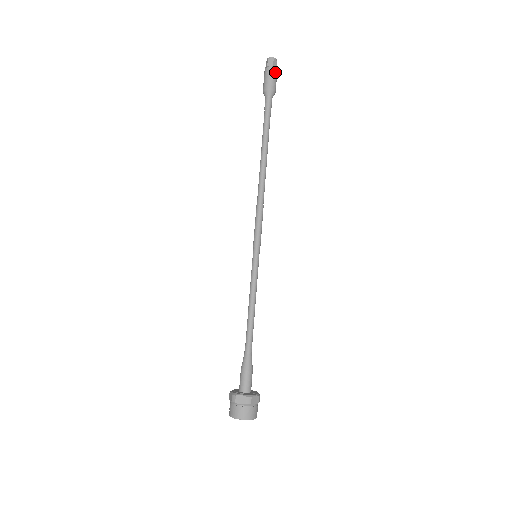
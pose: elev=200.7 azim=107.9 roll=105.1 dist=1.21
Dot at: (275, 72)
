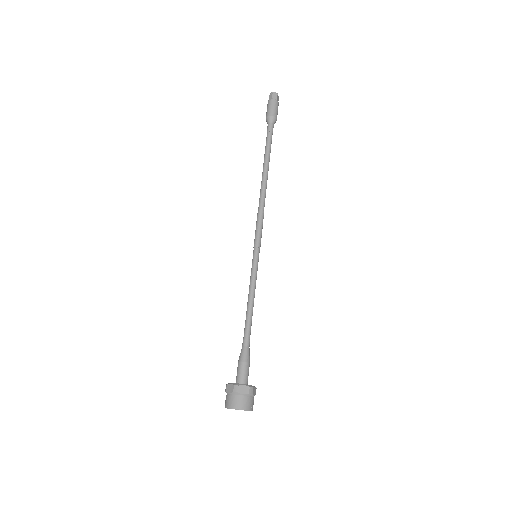
Dot at: (274, 102)
